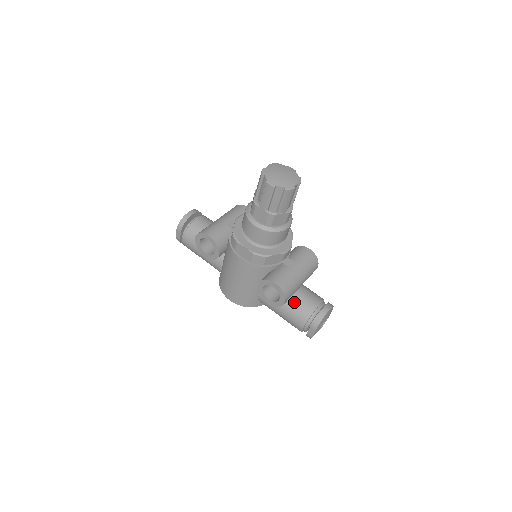
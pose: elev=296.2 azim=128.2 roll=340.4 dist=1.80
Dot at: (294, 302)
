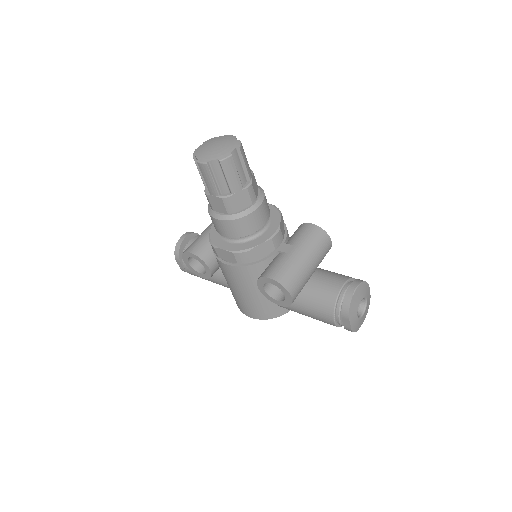
Dot at: (312, 293)
